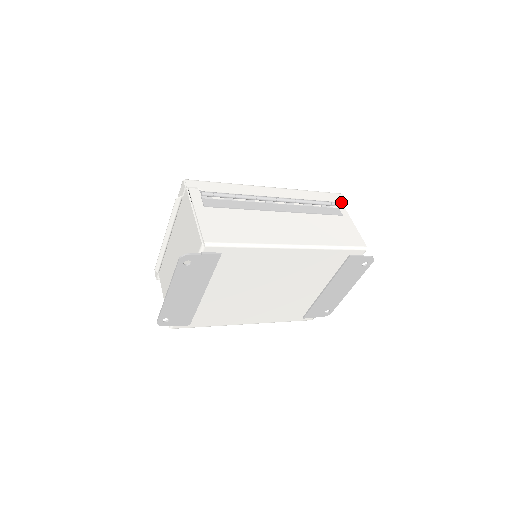
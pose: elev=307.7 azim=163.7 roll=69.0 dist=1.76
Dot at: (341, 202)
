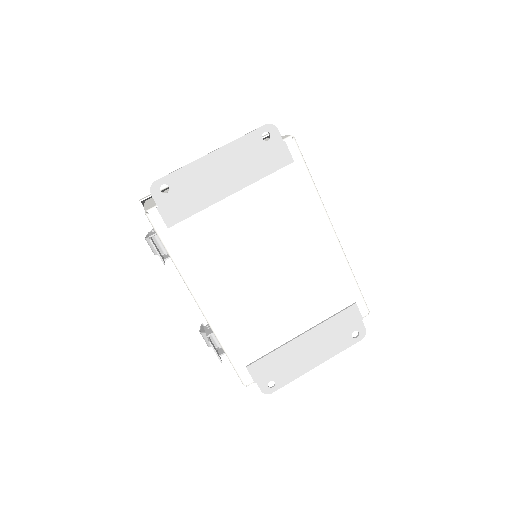
Dot at: occluded
